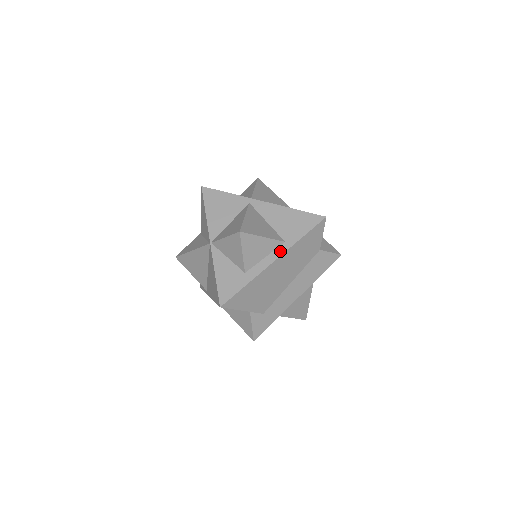
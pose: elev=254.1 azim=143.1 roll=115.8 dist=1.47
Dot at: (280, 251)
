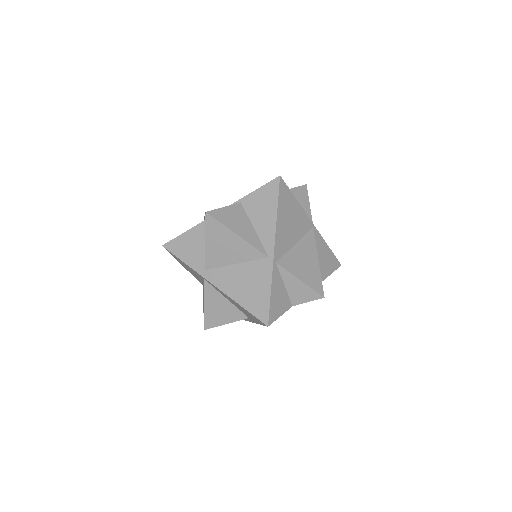
Dot at: (250, 320)
